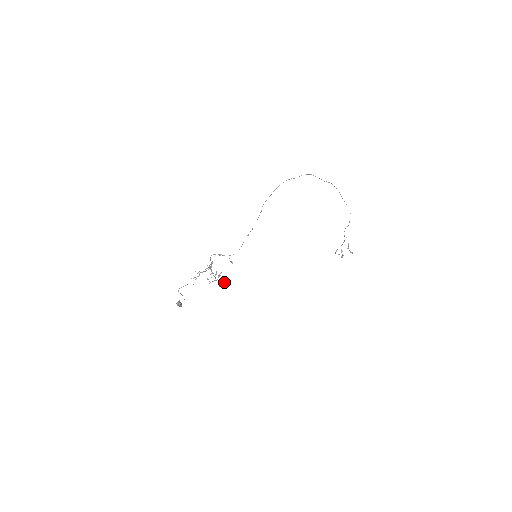
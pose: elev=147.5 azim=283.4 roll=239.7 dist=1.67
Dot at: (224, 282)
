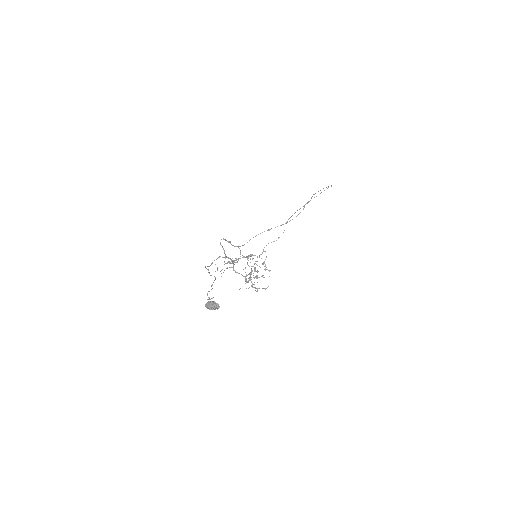
Dot at: (267, 287)
